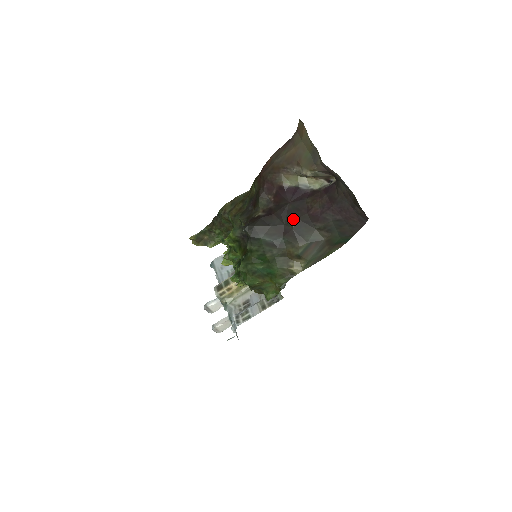
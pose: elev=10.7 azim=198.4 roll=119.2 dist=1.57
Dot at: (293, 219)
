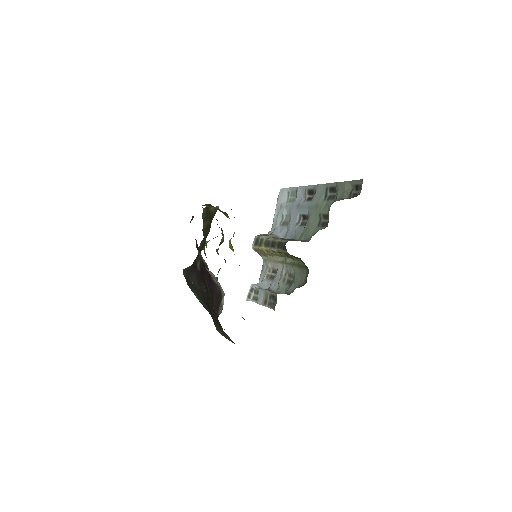
Dot at: (210, 302)
